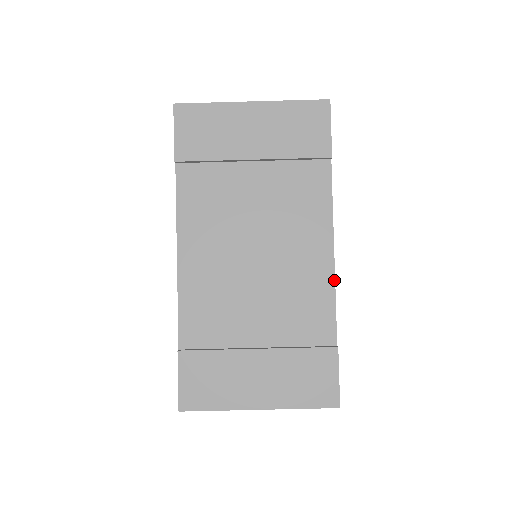
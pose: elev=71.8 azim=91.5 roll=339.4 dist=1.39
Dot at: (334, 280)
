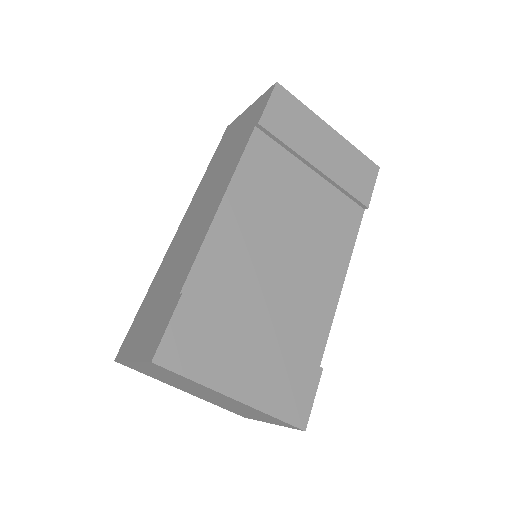
Dot at: (336, 306)
